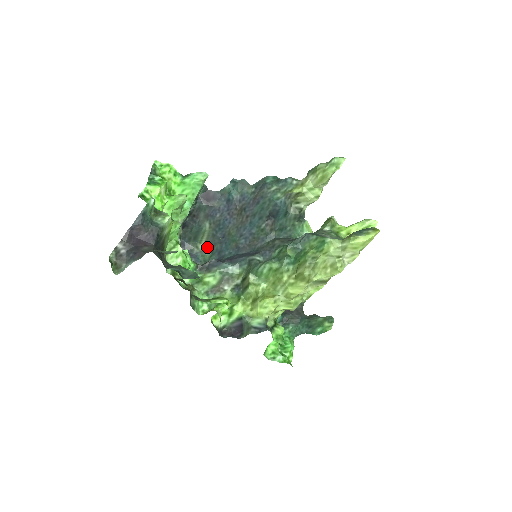
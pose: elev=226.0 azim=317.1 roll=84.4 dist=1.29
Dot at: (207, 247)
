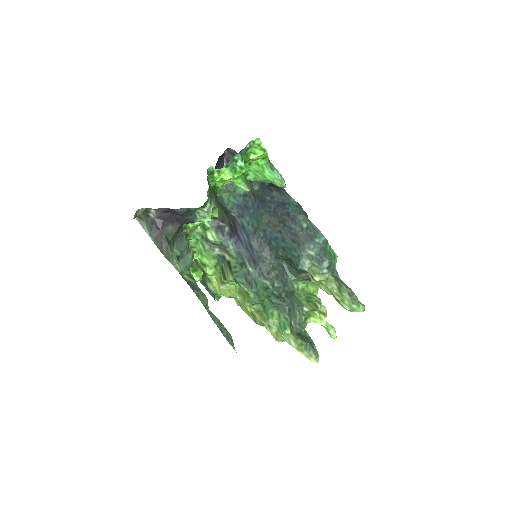
Dot at: occluded
